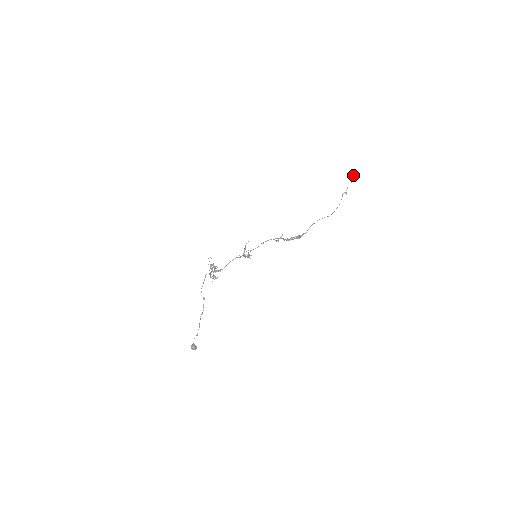
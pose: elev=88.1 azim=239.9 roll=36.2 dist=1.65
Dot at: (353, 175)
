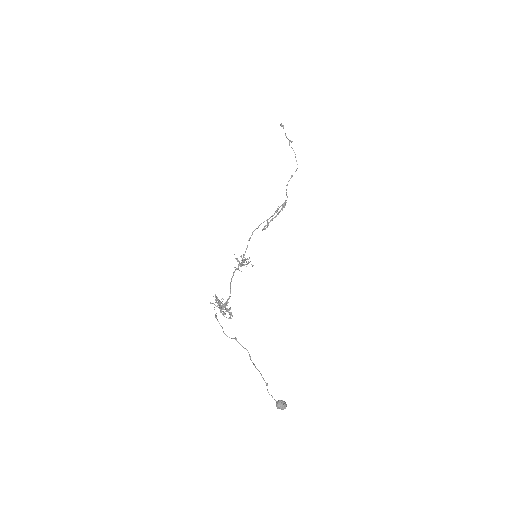
Dot at: (280, 125)
